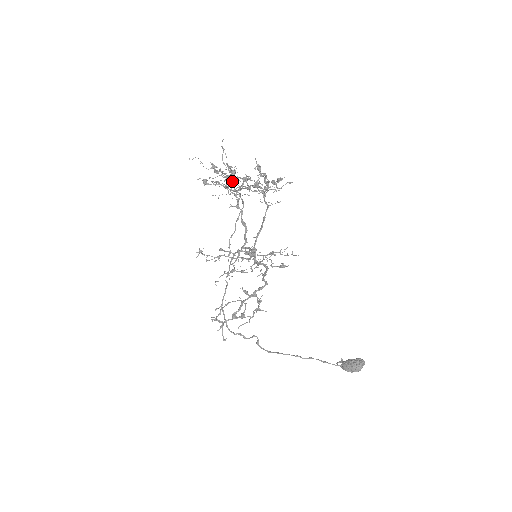
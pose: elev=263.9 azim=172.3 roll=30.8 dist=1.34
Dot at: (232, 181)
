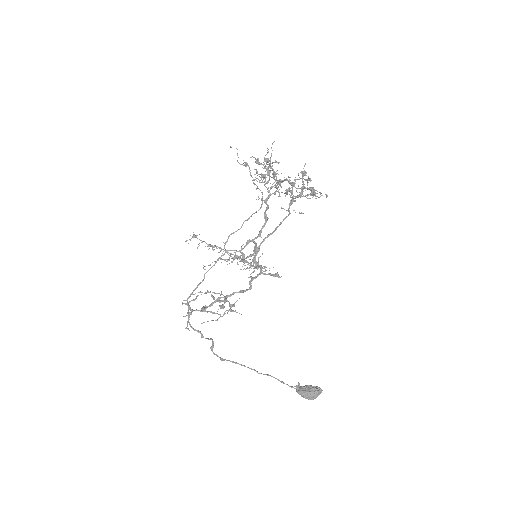
Dot at: occluded
